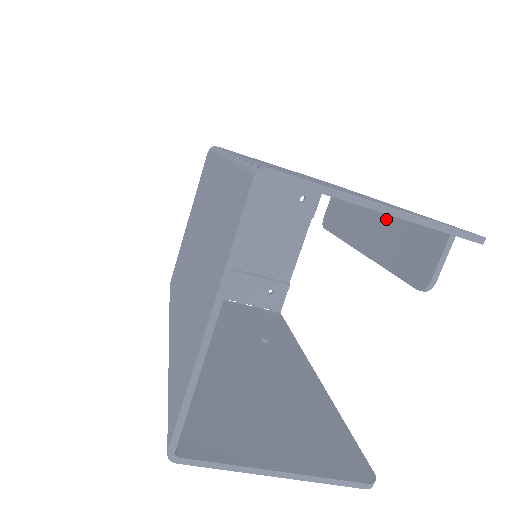
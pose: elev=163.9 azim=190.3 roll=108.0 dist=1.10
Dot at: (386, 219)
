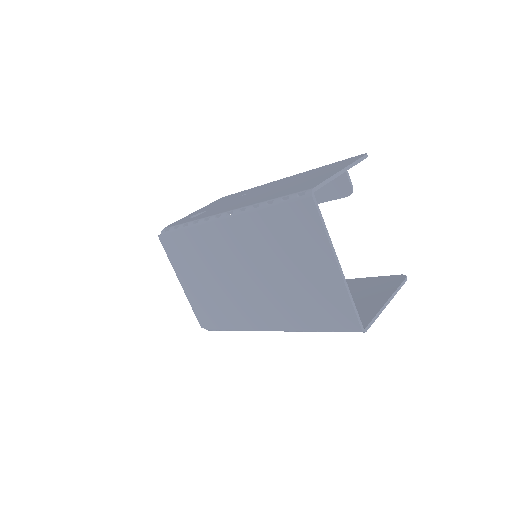
Dot at: occluded
